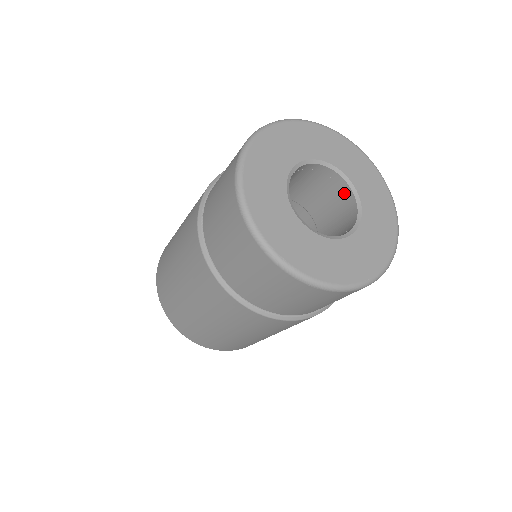
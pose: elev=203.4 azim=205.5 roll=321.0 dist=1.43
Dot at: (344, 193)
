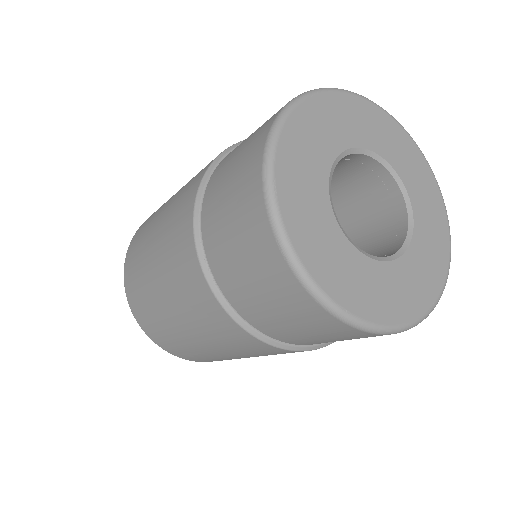
Dot at: (396, 232)
